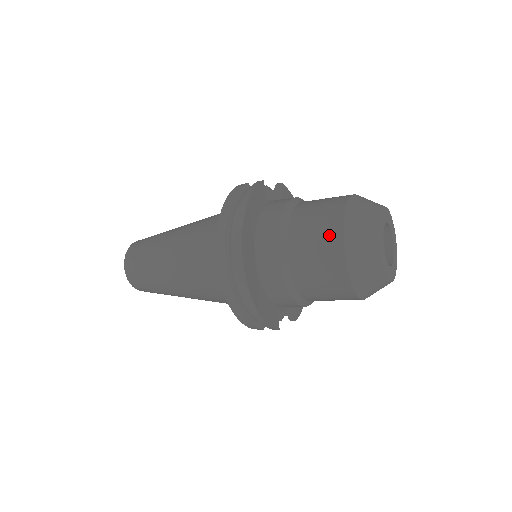
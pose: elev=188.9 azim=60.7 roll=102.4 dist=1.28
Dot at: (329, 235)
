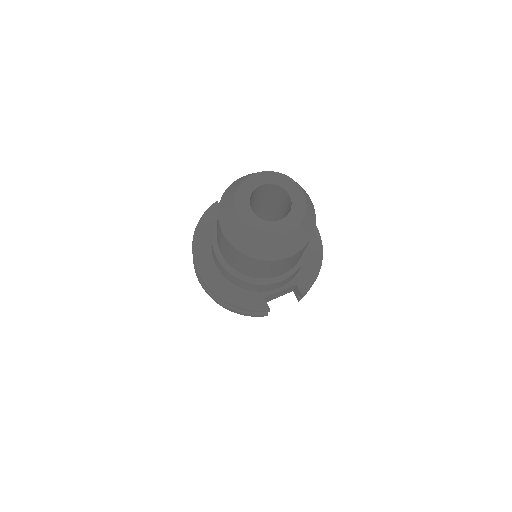
Dot at: (218, 225)
